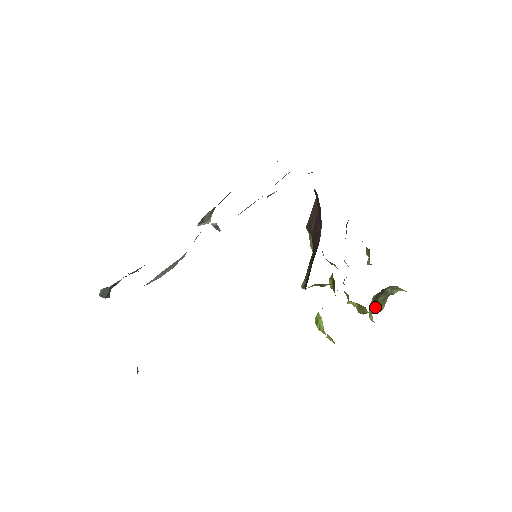
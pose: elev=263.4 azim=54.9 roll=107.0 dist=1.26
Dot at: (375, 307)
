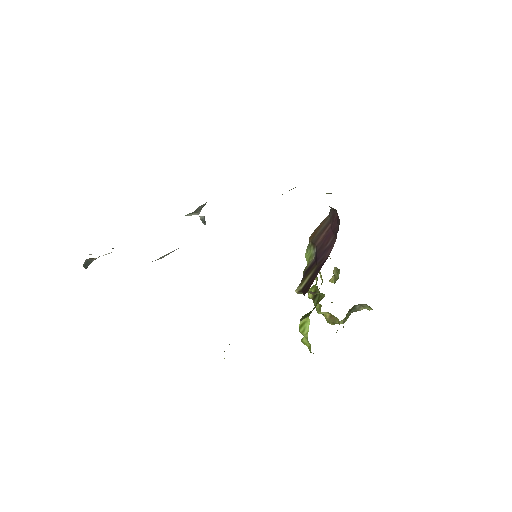
Dot at: occluded
